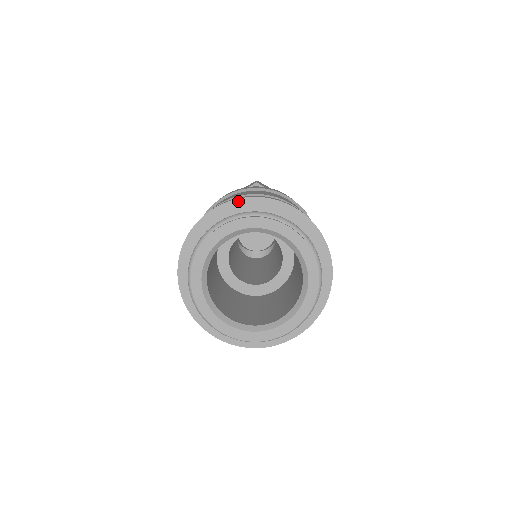
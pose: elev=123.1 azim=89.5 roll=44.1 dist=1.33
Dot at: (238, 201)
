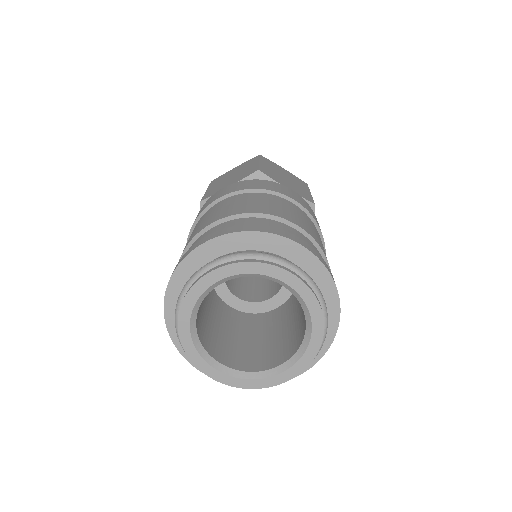
Dot at: (233, 235)
